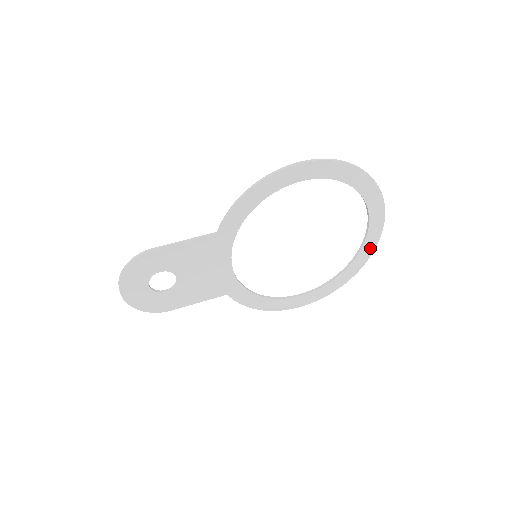
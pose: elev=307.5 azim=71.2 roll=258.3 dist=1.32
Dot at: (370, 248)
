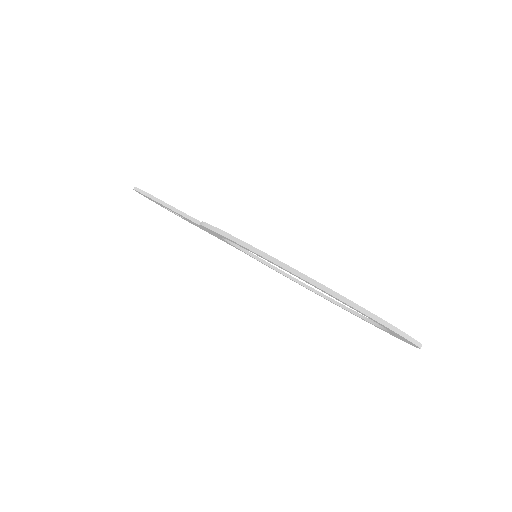
Dot at: (405, 341)
